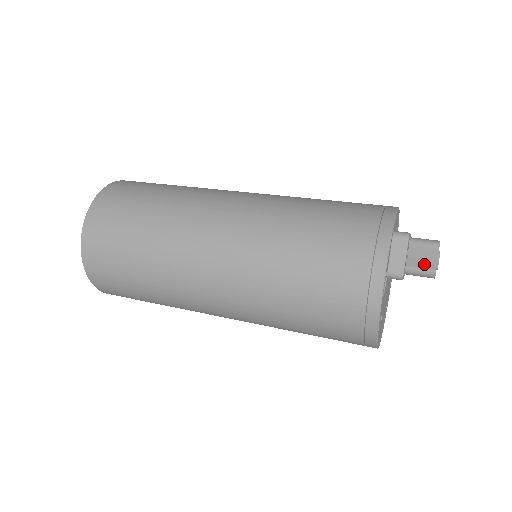
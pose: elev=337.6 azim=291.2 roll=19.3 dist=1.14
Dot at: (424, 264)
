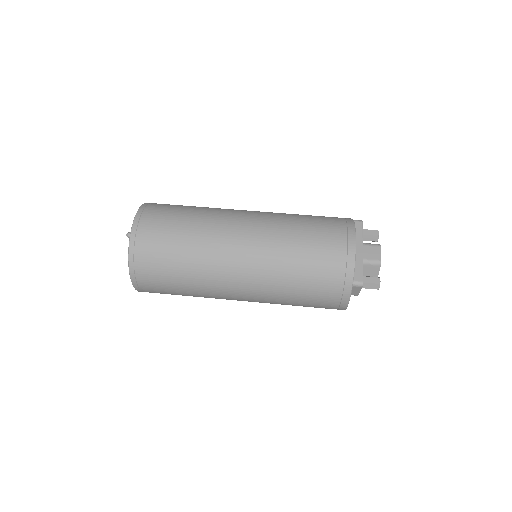
Dot at: occluded
